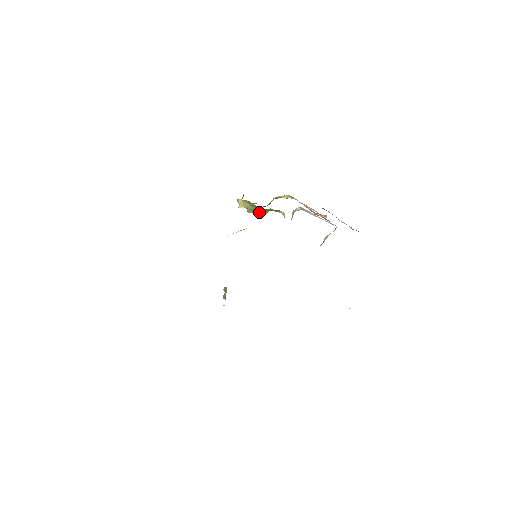
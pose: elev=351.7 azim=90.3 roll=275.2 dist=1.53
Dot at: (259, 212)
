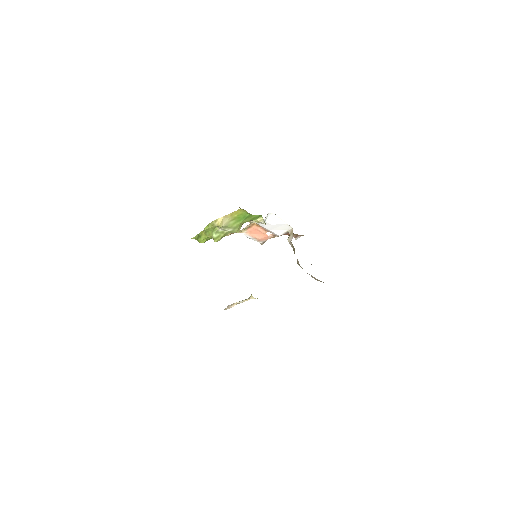
Dot at: (235, 228)
